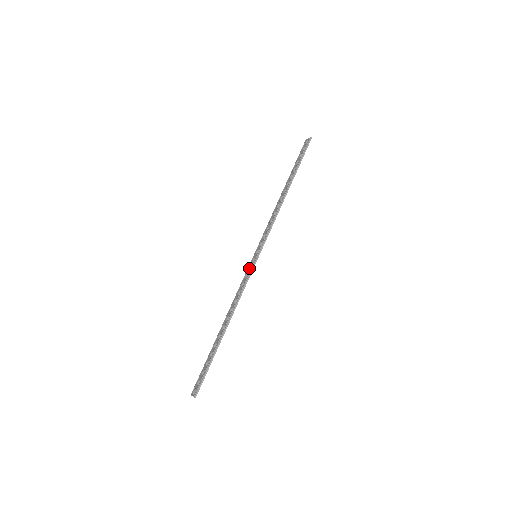
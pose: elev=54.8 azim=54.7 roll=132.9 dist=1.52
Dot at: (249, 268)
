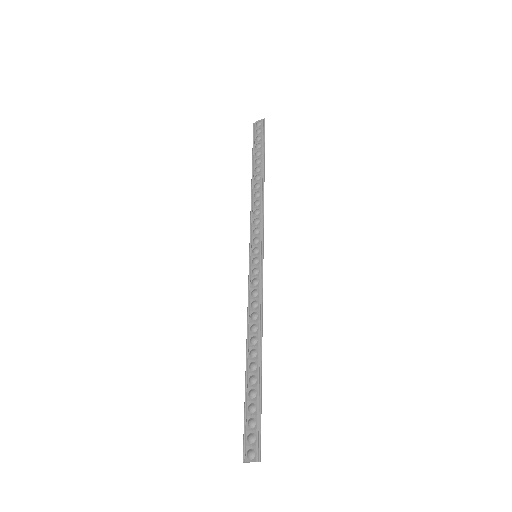
Dot at: (256, 271)
